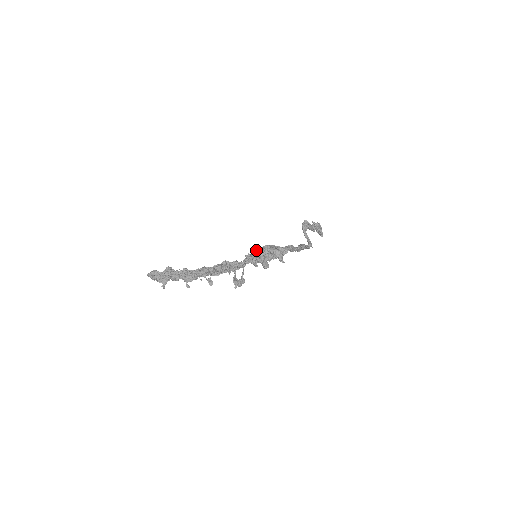
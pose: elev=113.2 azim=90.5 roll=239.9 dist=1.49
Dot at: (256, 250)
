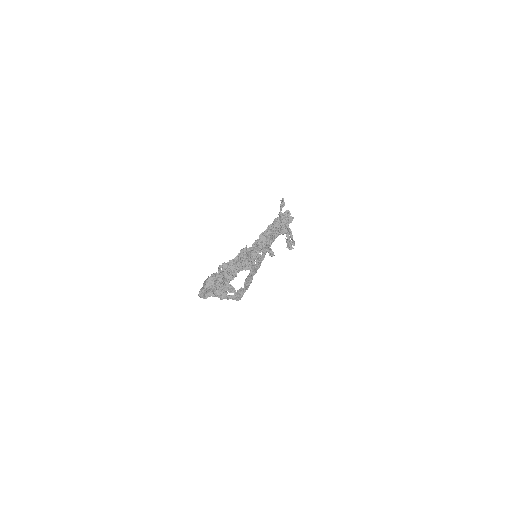
Dot at: (284, 204)
